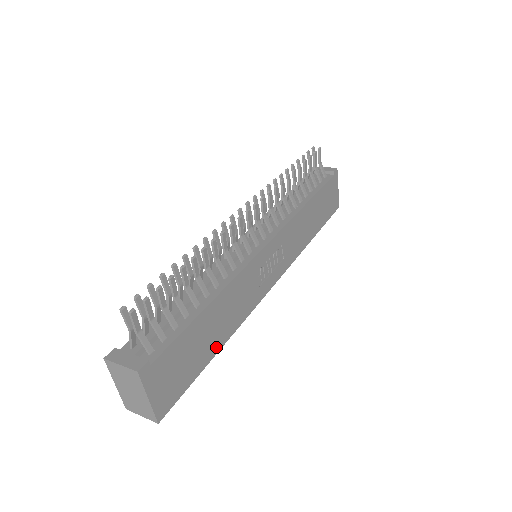
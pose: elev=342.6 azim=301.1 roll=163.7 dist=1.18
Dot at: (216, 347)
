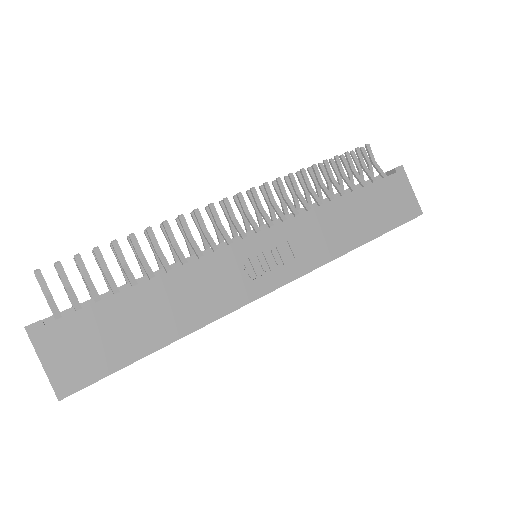
Dot at: (163, 338)
